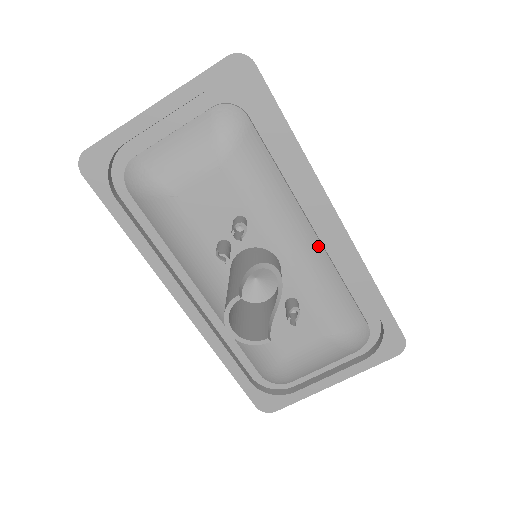
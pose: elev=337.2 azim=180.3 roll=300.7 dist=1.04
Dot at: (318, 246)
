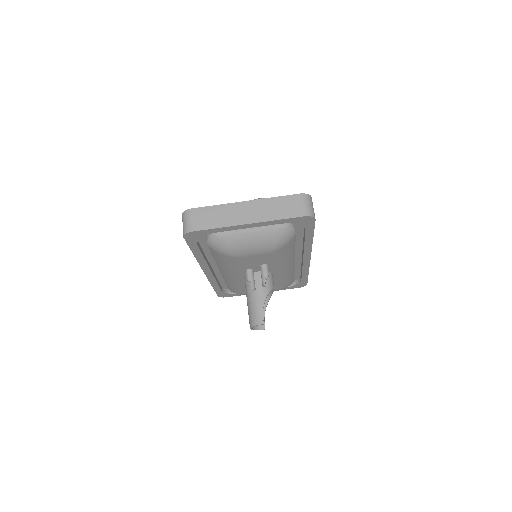
Dot at: (293, 265)
